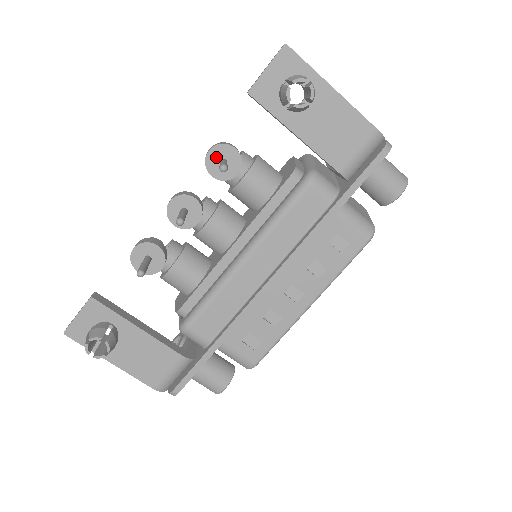
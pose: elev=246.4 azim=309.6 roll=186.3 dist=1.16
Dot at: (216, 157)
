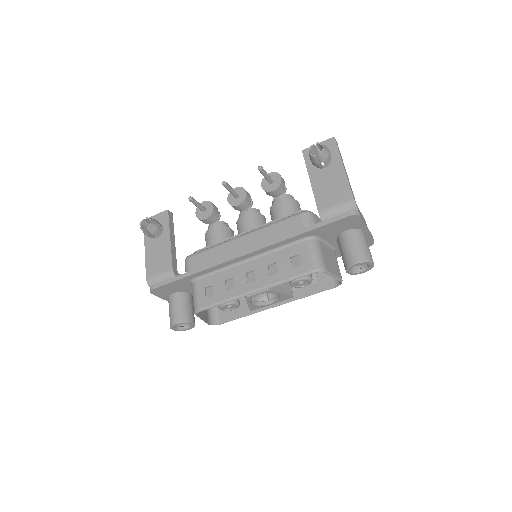
Dot at: occluded
